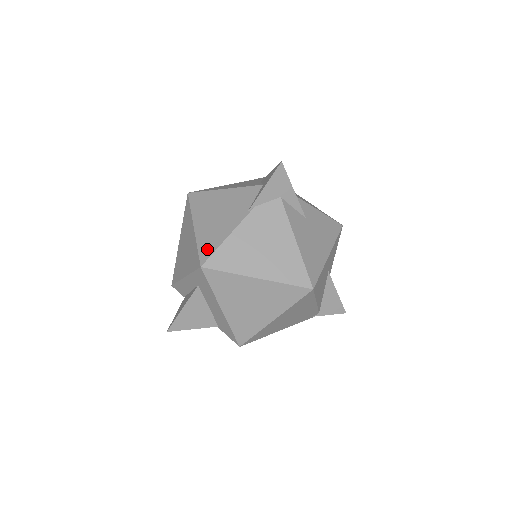
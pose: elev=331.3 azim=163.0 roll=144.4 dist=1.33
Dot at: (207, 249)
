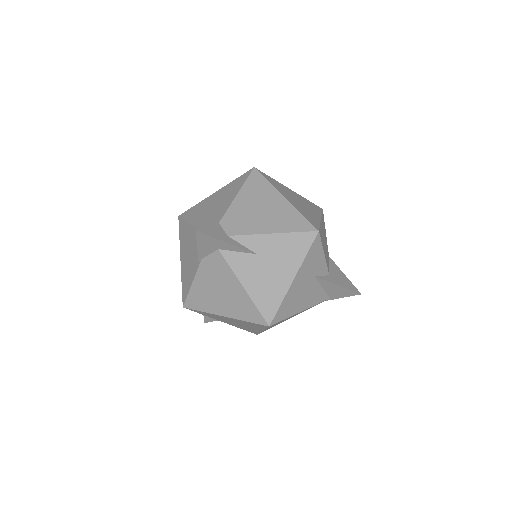
Dot at: (184, 291)
